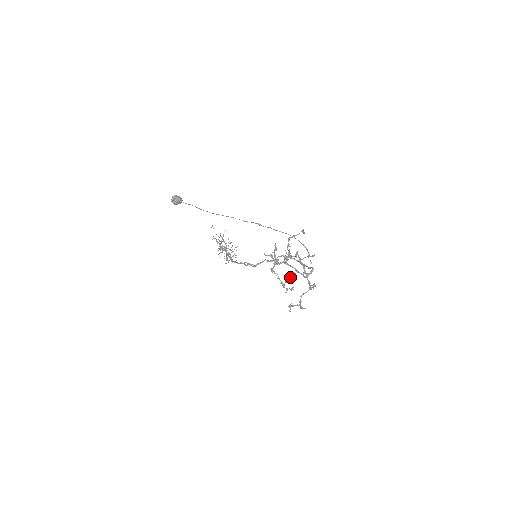
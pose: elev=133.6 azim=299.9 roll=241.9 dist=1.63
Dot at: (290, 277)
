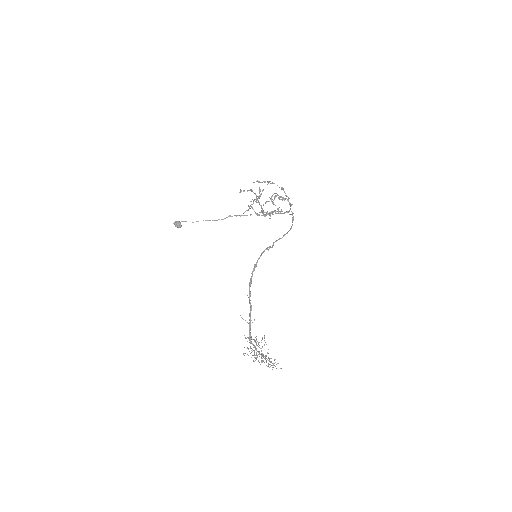
Dot at: (272, 213)
